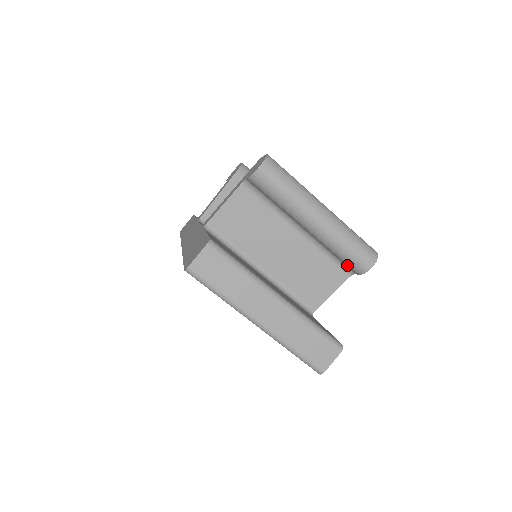
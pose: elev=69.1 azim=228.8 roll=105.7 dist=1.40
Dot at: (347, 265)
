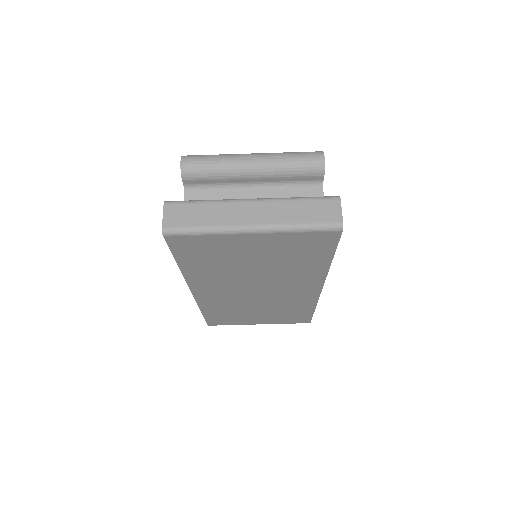
Dot at: (309, 177)
